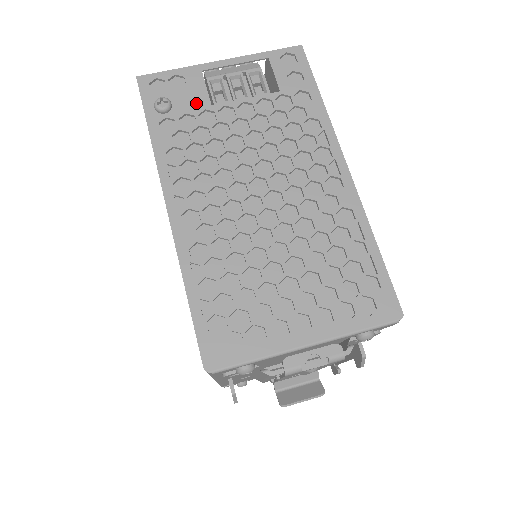
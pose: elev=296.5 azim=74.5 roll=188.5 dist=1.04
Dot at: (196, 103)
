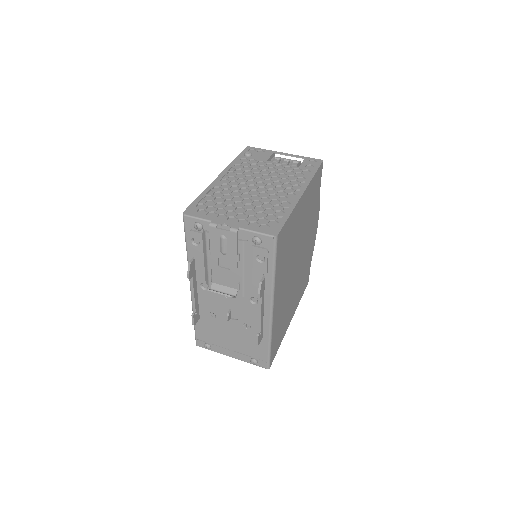
Dot at: (261, 158)
